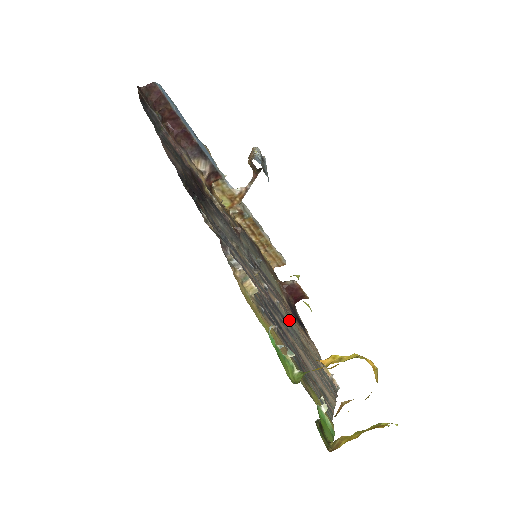
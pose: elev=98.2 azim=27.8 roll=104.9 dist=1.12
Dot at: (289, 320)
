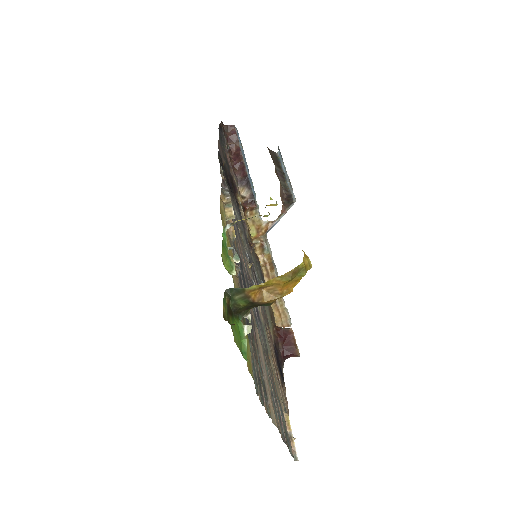
Dot at: (264, 332)
